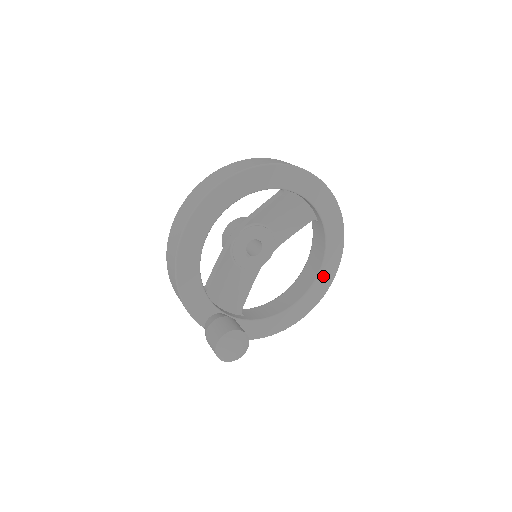
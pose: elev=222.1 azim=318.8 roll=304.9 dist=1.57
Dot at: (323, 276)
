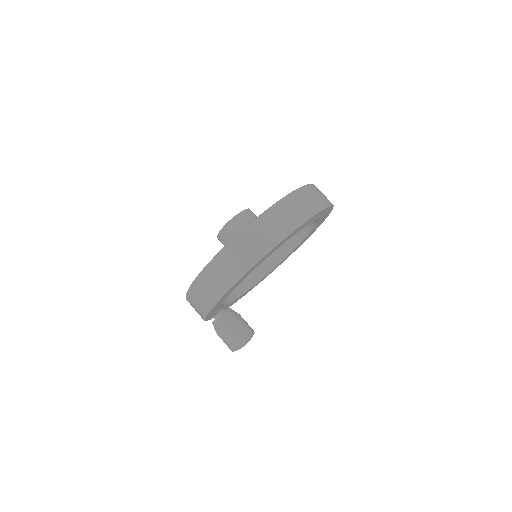
Dot at: (296, 248)
